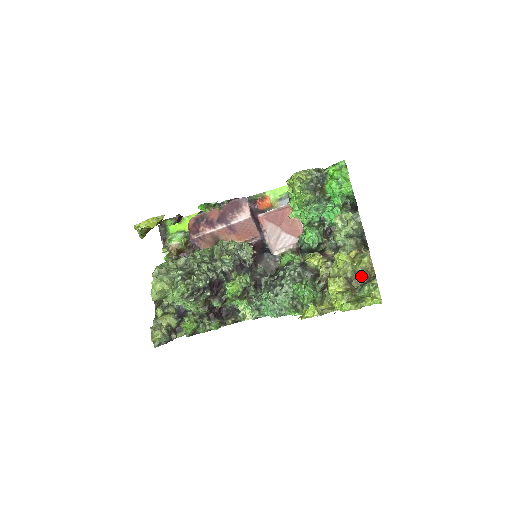
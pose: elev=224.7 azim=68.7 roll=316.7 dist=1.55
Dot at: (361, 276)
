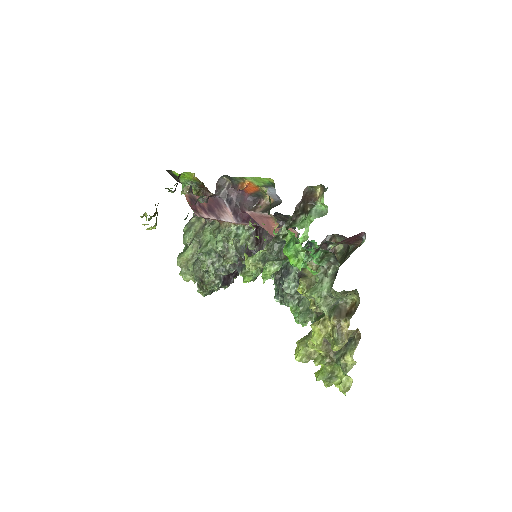
Dot at: occluded
